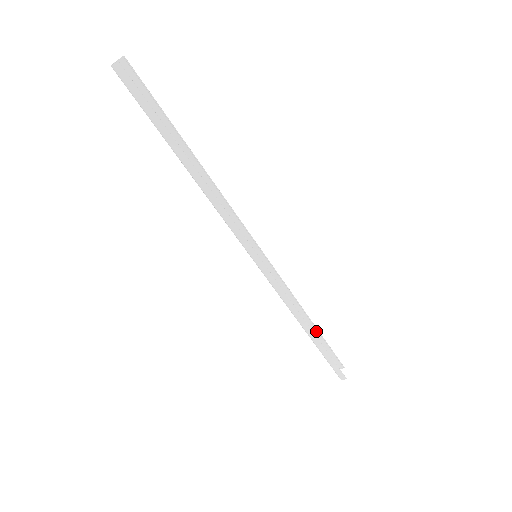
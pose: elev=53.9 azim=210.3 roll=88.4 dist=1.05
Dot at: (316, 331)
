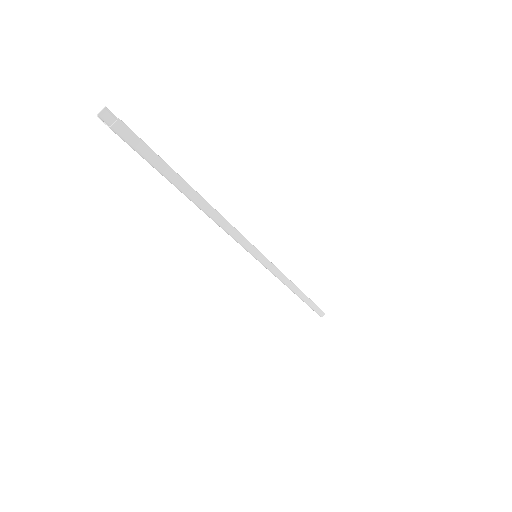
Dot at: occluded
